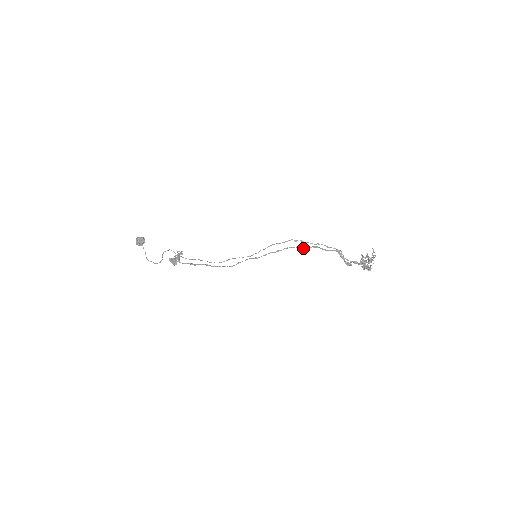
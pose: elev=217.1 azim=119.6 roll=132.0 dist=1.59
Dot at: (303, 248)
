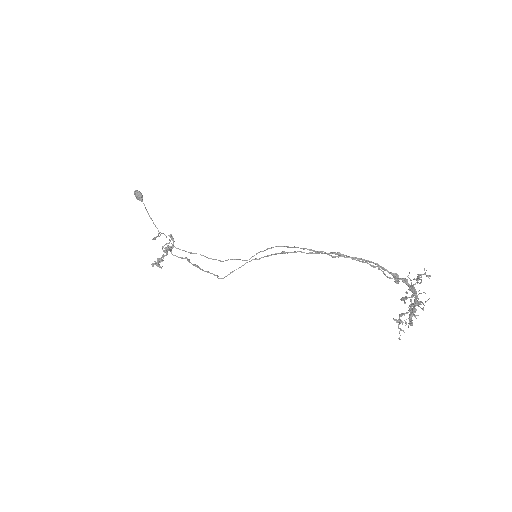
Dot at: (319, 253)
